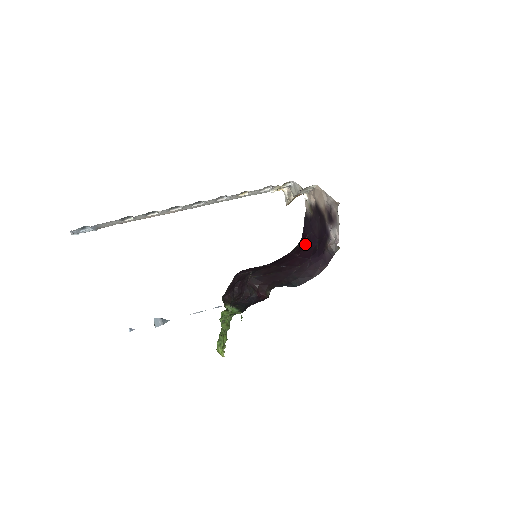
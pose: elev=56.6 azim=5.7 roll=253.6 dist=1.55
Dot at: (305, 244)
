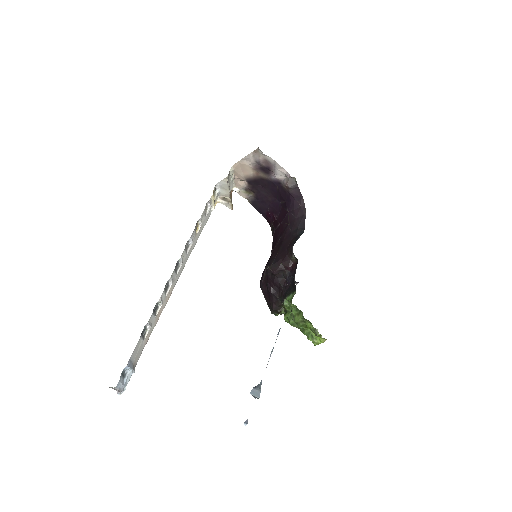
Dot at: (274, 216)
